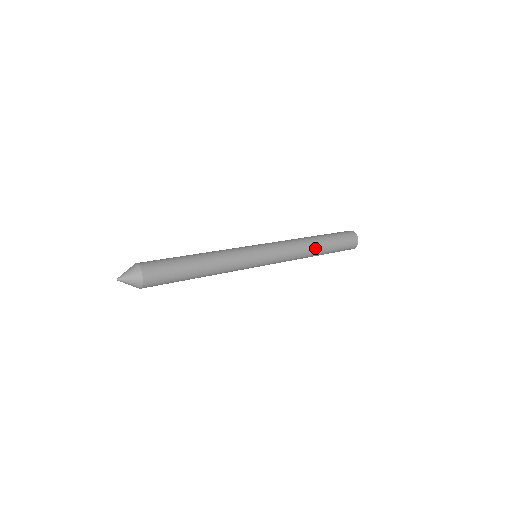
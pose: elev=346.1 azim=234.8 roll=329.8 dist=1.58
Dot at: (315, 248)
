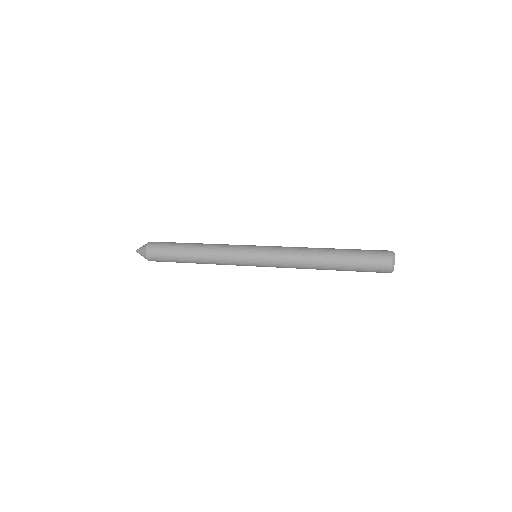
Dot at: (322, 268)
